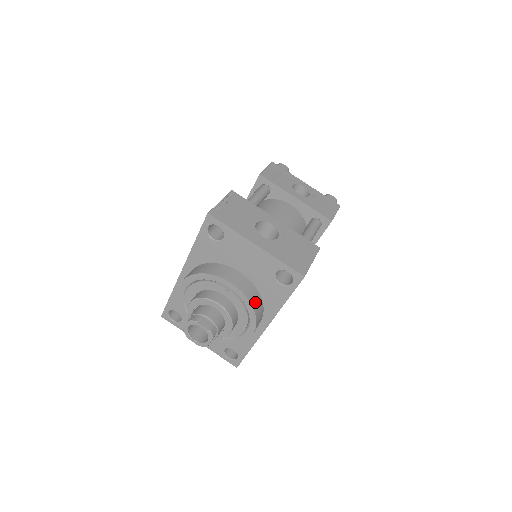
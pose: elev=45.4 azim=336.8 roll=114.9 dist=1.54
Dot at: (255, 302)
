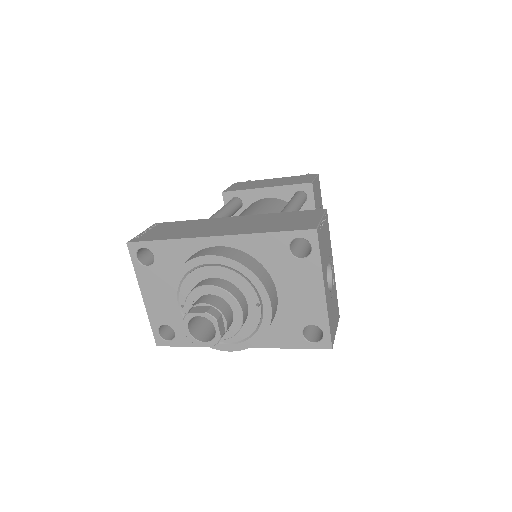
Dot at: occluded
